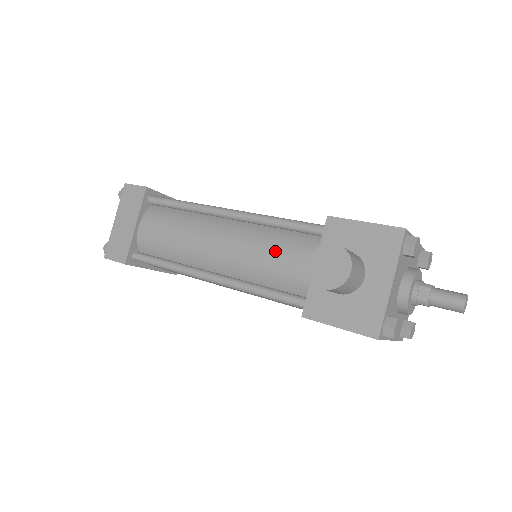
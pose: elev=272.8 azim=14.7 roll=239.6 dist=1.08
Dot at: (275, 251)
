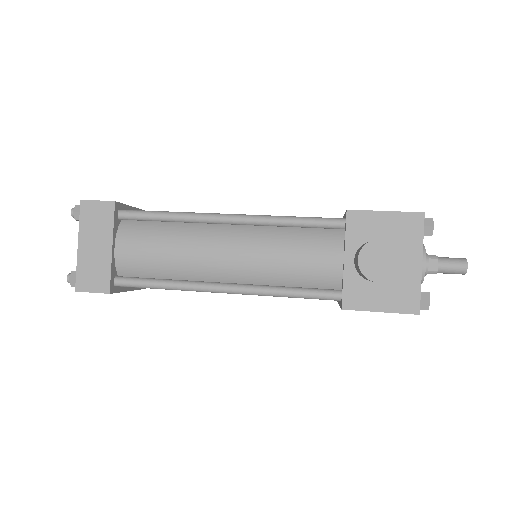
Dot at: (296, 251)
